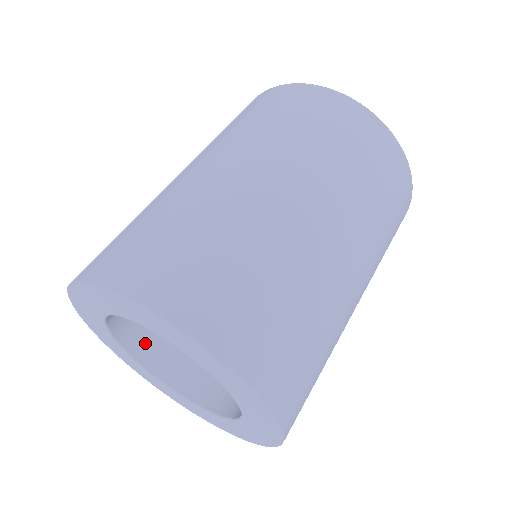
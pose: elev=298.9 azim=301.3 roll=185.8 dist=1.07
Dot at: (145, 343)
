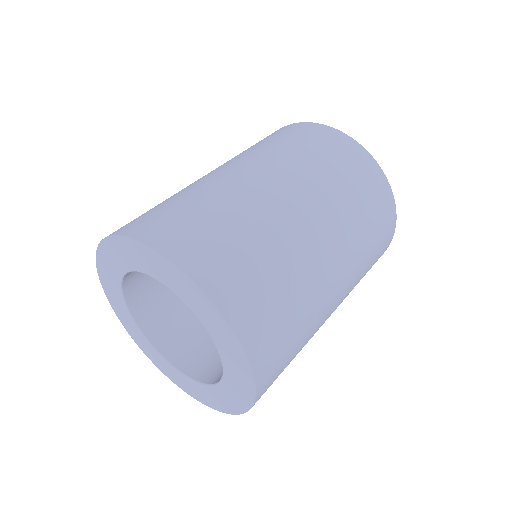
Dot at: (150, 316)
